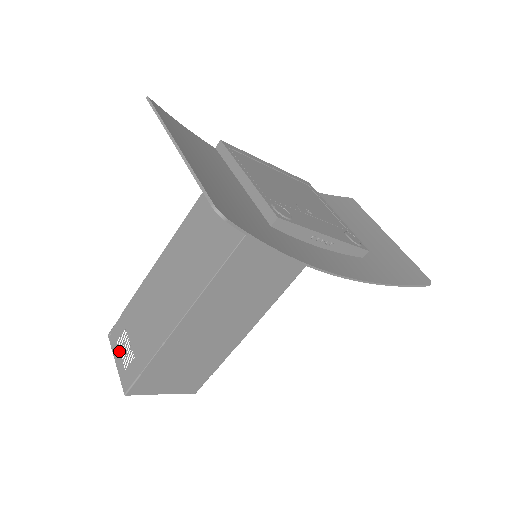
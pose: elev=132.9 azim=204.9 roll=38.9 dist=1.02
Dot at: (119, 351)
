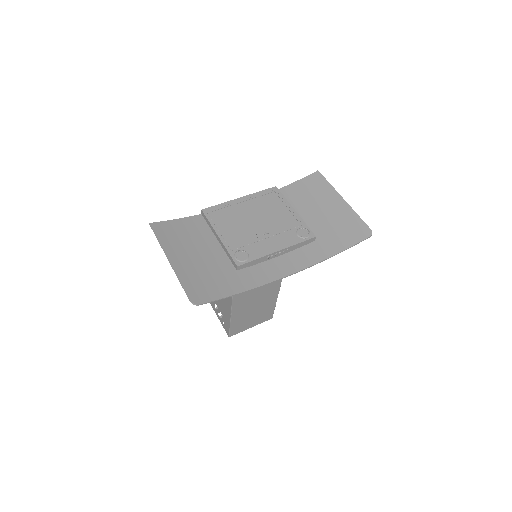
Dot at: occluded
